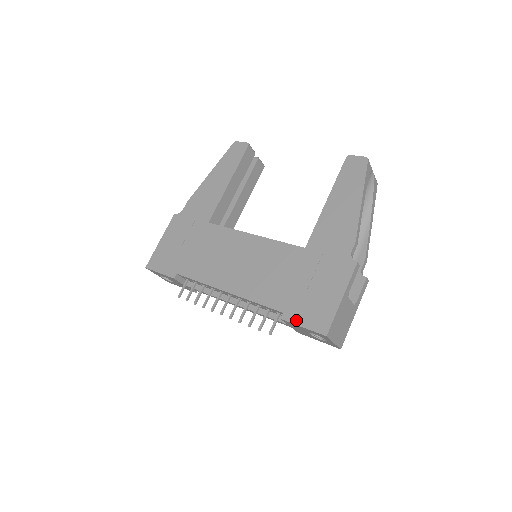
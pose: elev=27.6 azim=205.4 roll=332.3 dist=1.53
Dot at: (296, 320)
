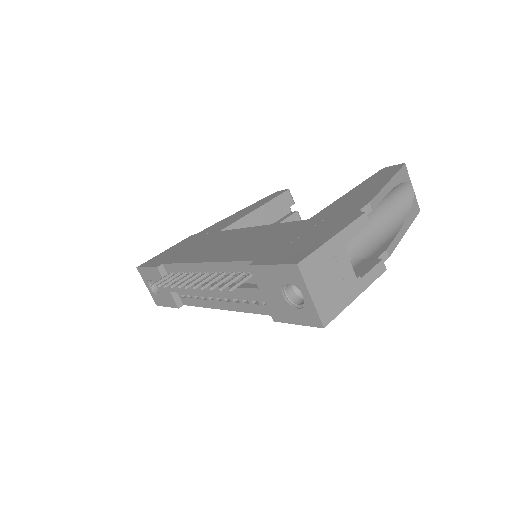
Dot at: (266, 261)
